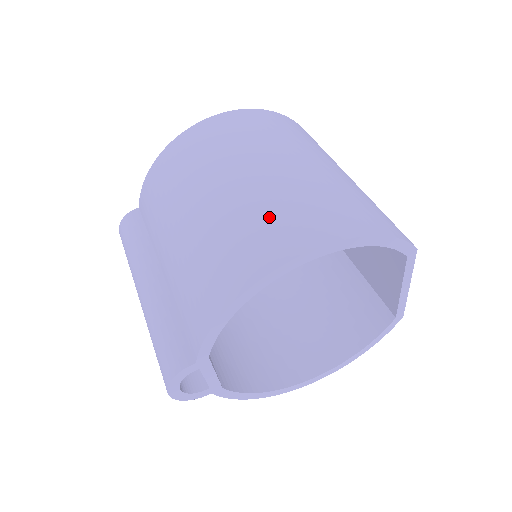
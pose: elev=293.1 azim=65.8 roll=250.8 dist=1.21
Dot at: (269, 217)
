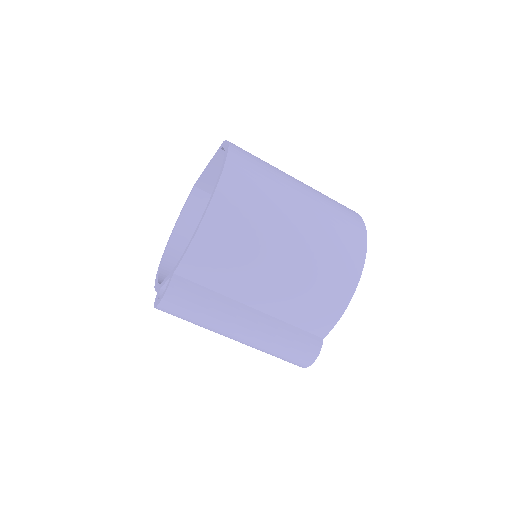
Dot at: (336, 238)
